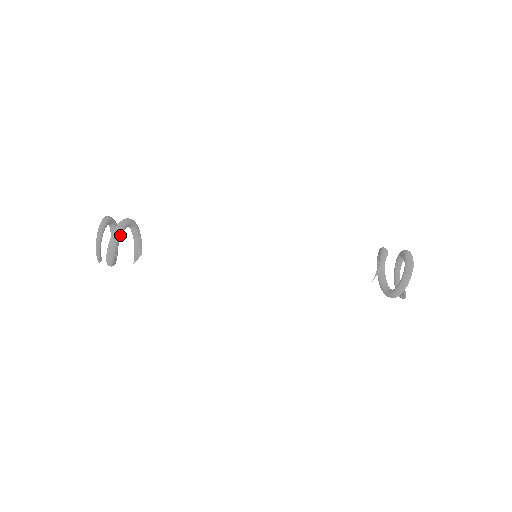
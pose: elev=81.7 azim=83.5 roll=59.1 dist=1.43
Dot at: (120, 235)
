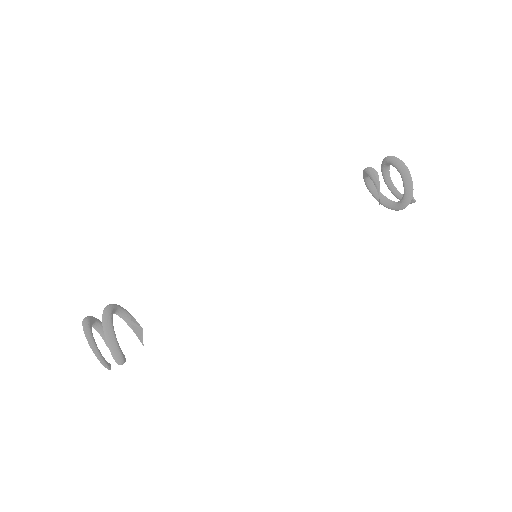
Dot at: (113, 330)
